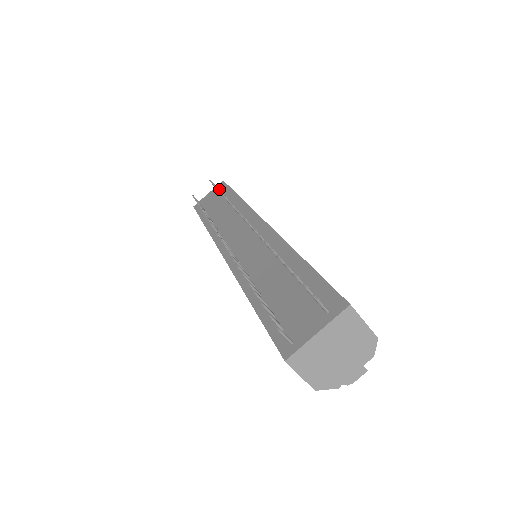
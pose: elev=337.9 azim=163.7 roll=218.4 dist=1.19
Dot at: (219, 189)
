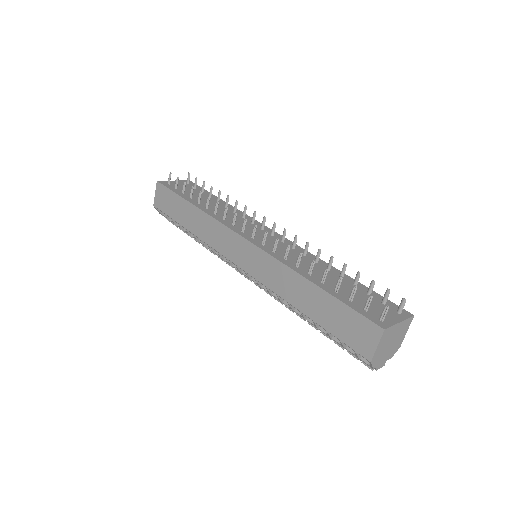
Dot at: (191, 185)
